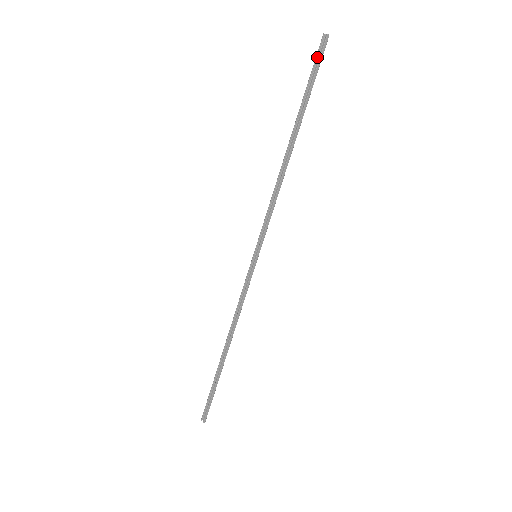
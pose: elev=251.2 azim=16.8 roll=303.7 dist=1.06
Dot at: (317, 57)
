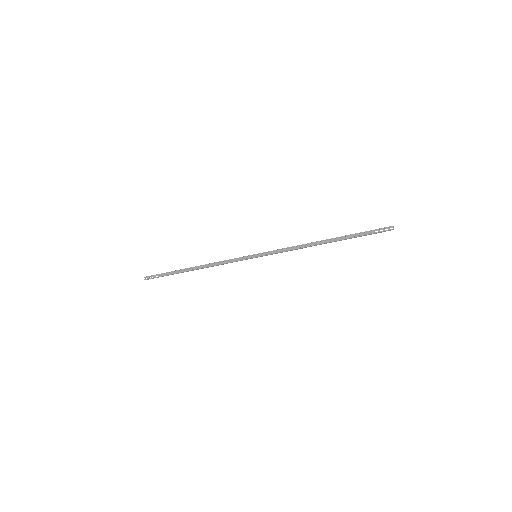
Dot at: (380, 229)
